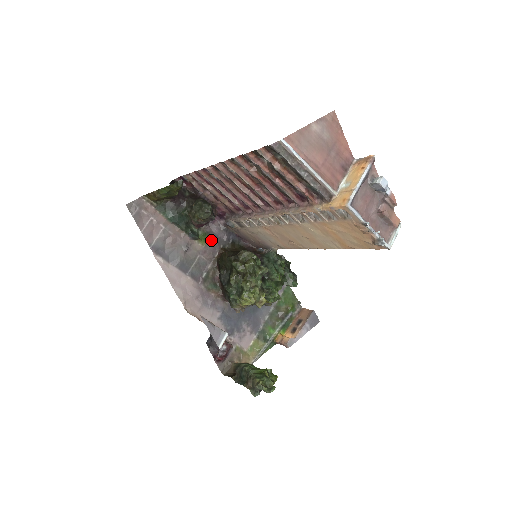
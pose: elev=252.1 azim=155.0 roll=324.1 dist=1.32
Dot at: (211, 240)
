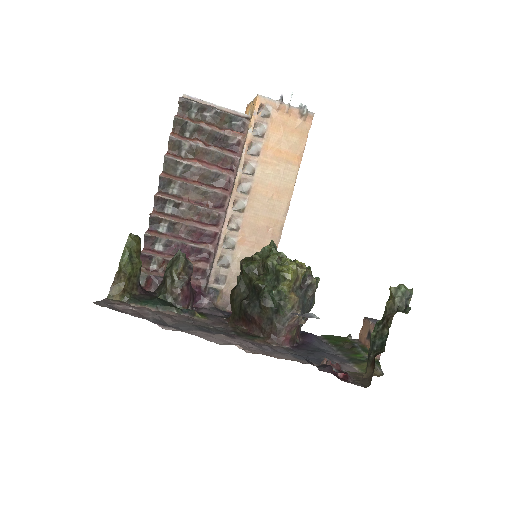
Dot at: (209, 316)
